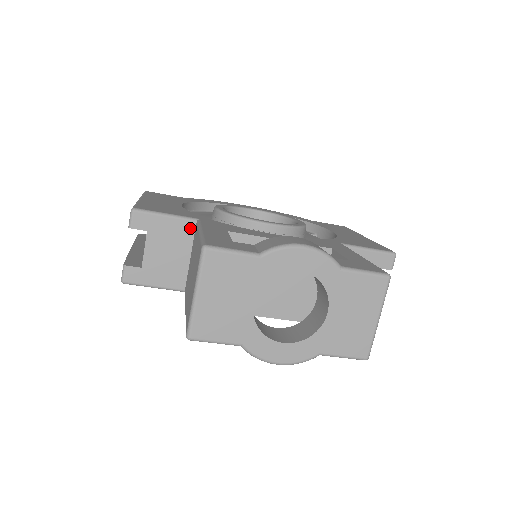
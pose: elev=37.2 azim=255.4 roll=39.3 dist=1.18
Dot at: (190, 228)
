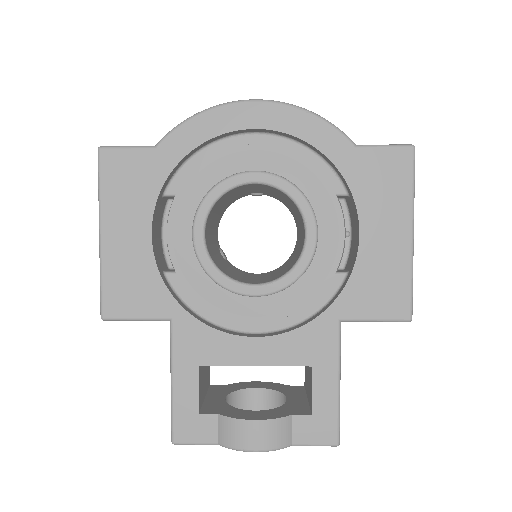
Dot at: occluded
